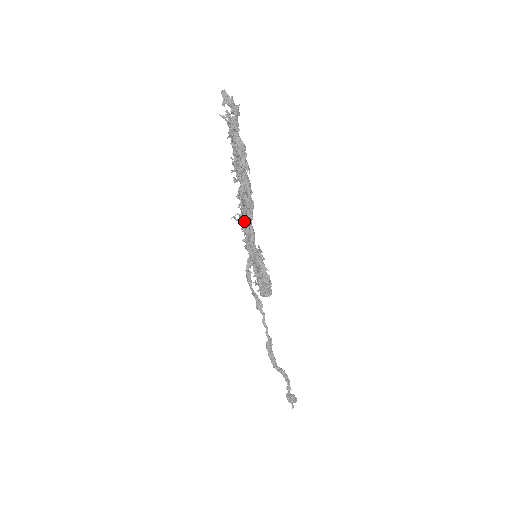
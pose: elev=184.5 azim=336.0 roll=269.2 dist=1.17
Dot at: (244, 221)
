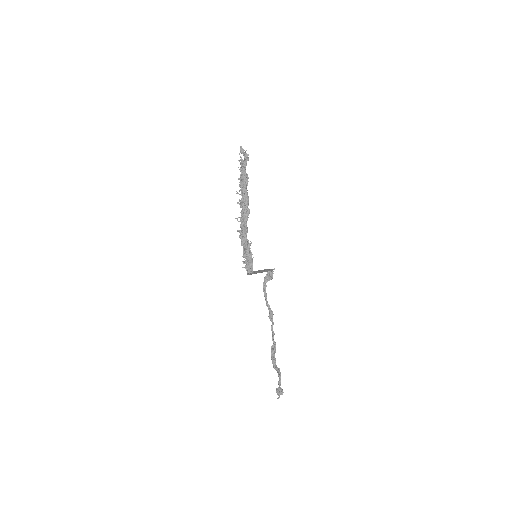
Dot at: (242, 222)
